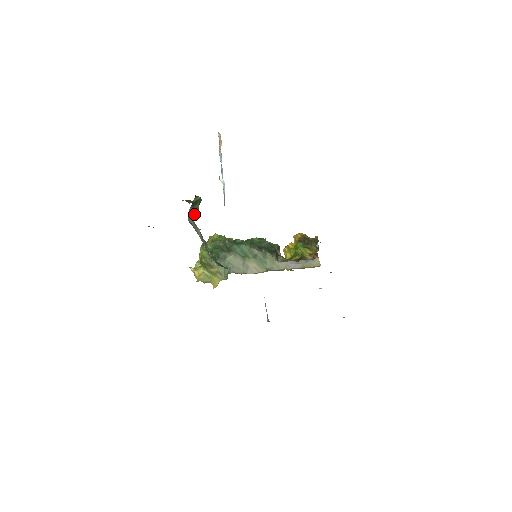
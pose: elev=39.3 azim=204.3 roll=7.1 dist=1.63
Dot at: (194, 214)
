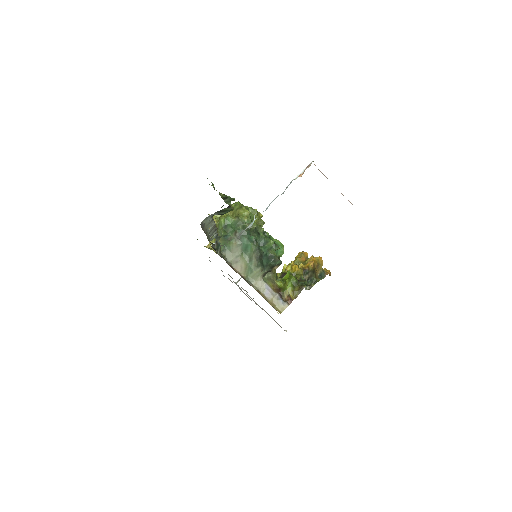
Dot at: (218, 214)
